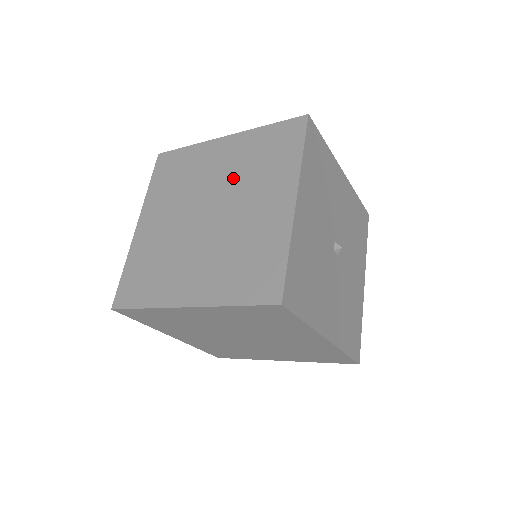
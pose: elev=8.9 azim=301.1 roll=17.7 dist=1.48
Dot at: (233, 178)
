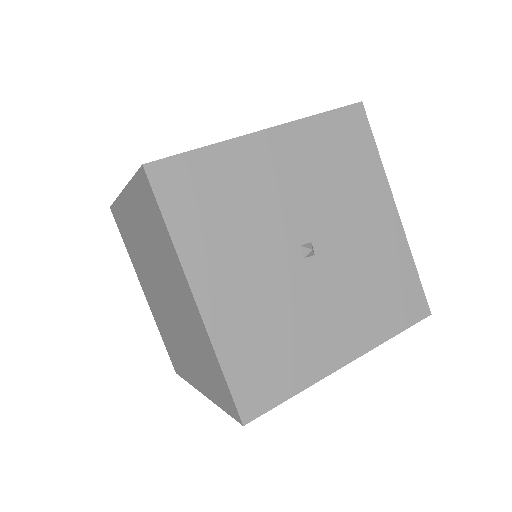
Dot at: occluded
